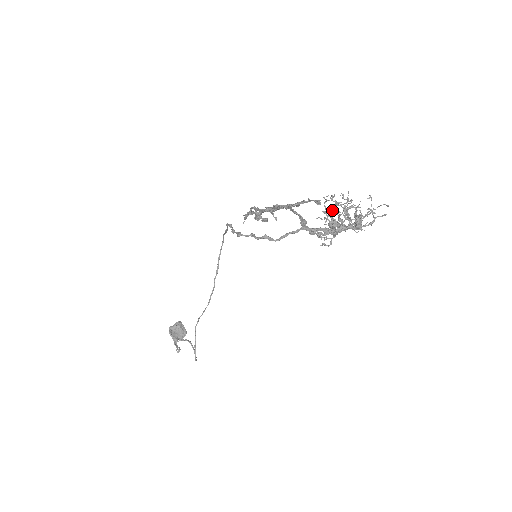
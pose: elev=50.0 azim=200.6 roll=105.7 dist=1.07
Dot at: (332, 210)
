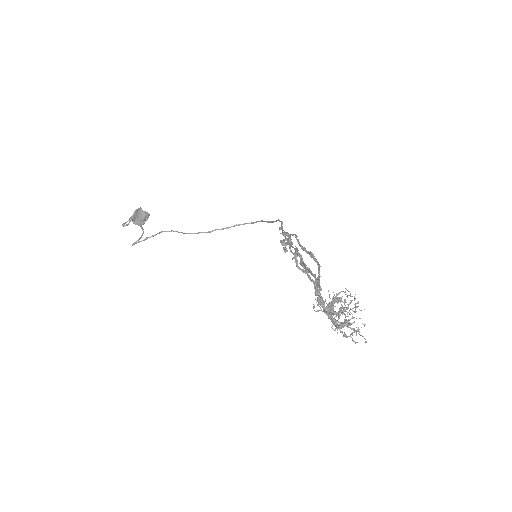
Dot at: occluded
